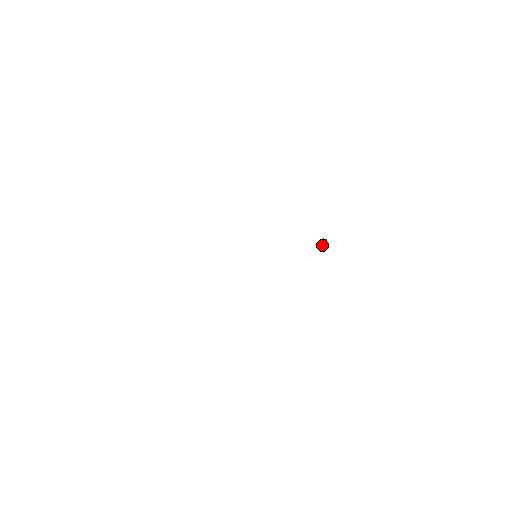
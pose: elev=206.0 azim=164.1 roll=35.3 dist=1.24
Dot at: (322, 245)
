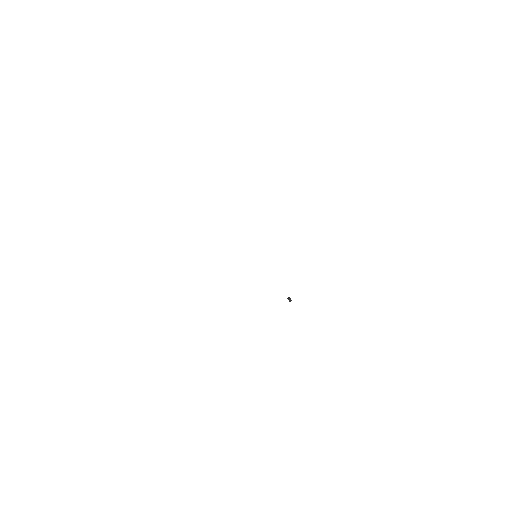
Dot at: (290, 299)
